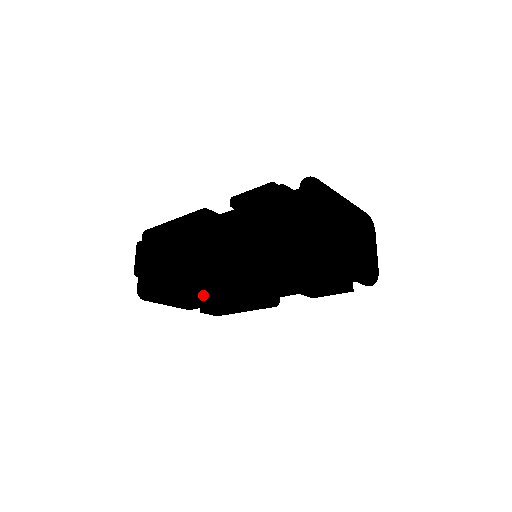
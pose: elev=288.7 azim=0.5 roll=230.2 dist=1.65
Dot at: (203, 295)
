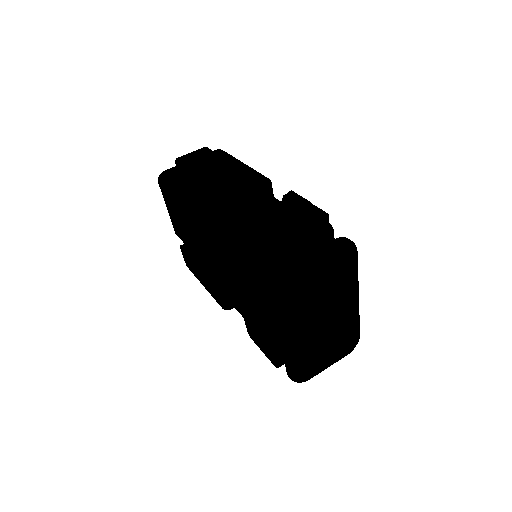
Dot at: (191, 228)
